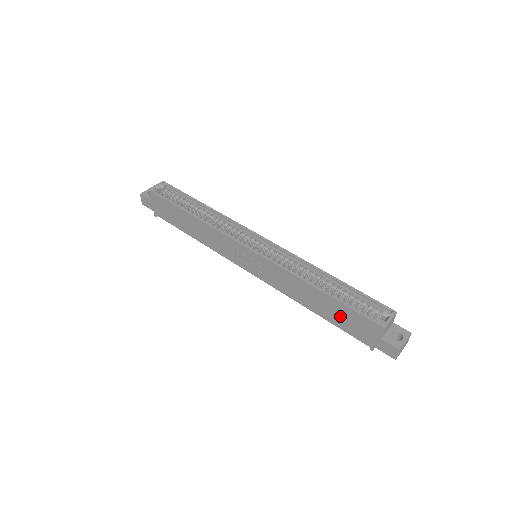
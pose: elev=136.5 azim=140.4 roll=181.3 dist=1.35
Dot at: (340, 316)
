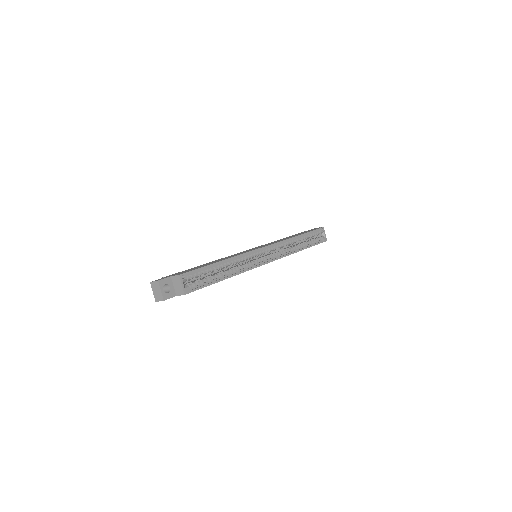
Dot at: occluded
